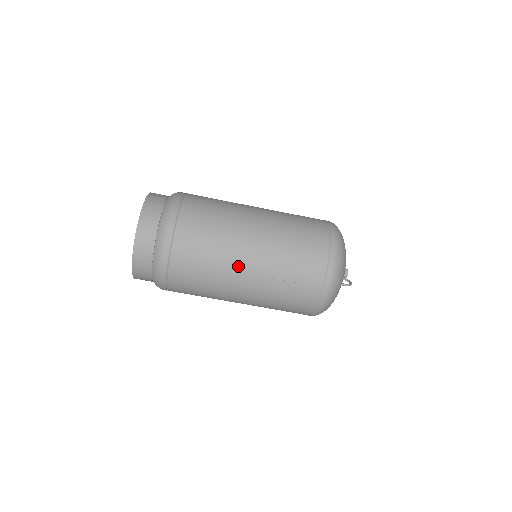
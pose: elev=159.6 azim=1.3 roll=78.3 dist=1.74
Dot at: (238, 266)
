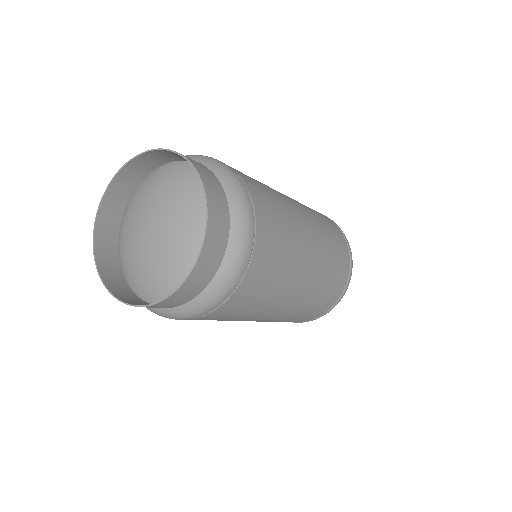
Dot at: (304, 229)
